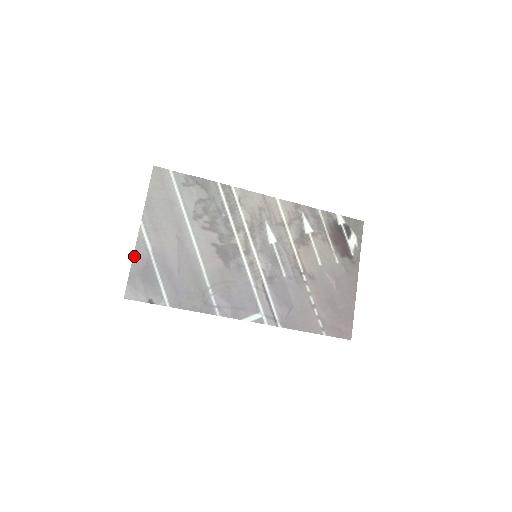
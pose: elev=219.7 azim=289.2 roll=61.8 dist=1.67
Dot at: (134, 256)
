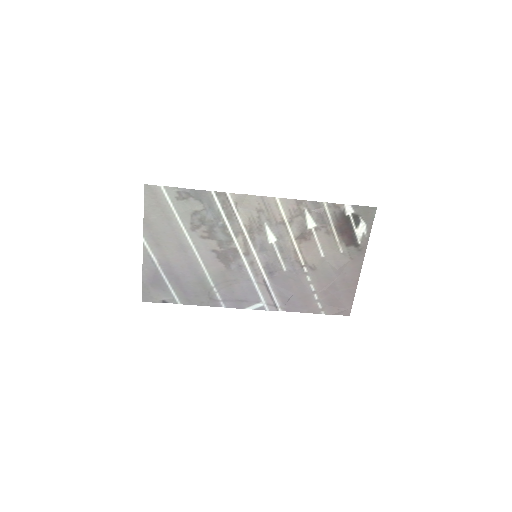
Dot at: (143, 268)
